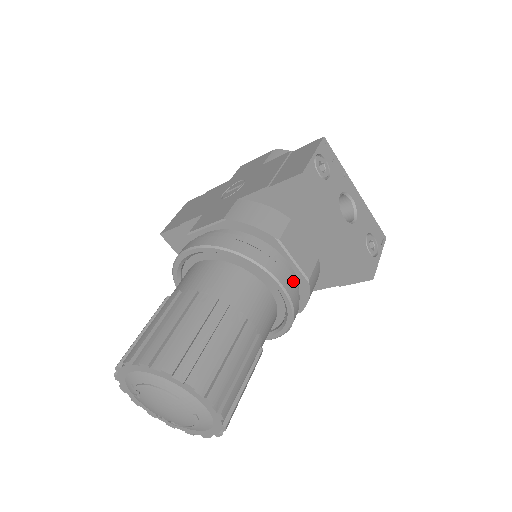
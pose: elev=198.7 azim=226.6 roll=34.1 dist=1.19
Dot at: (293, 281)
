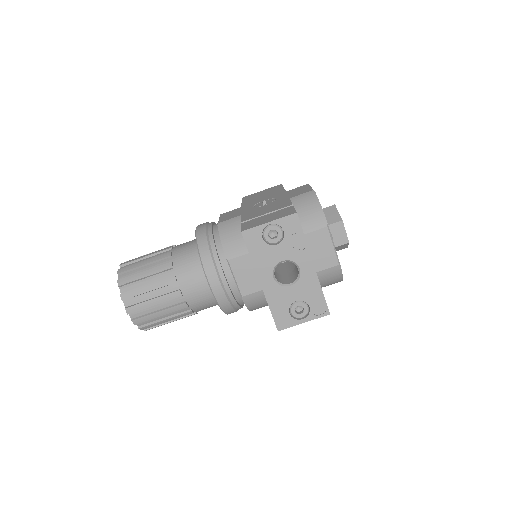
Dot at: (227, 290)
